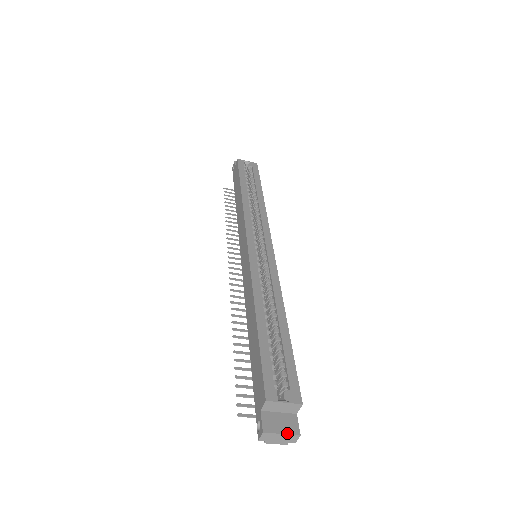
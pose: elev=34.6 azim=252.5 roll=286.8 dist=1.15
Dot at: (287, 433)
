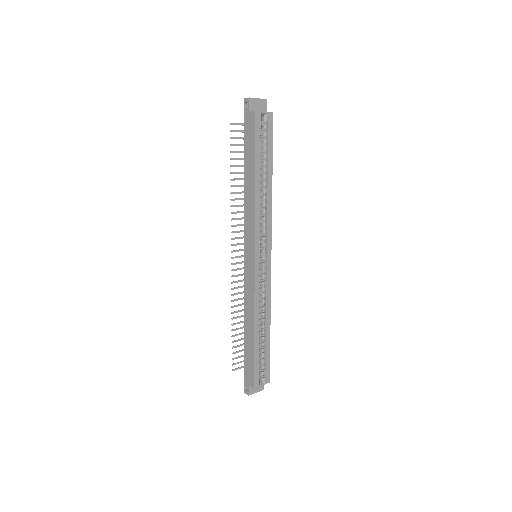
Dot at: (259, 391)
